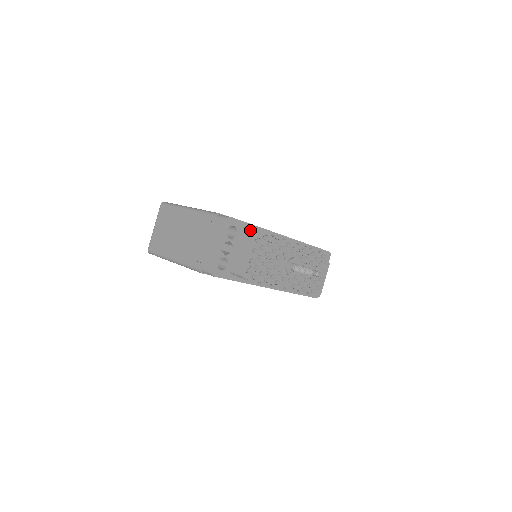
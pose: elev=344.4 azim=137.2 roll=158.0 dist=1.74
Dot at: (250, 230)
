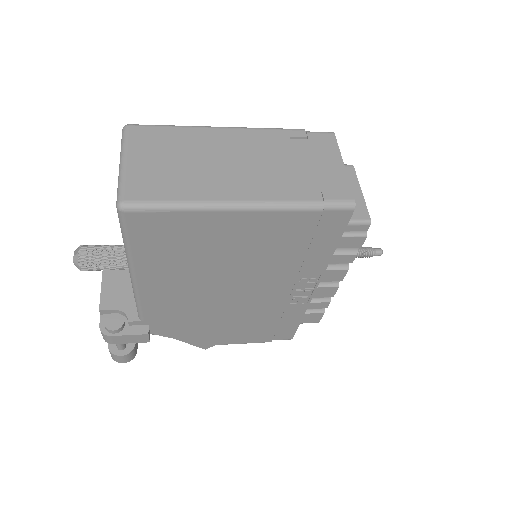
Dot at: occluded
